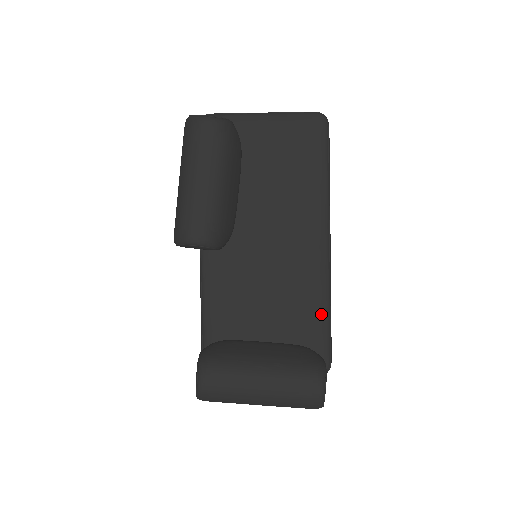
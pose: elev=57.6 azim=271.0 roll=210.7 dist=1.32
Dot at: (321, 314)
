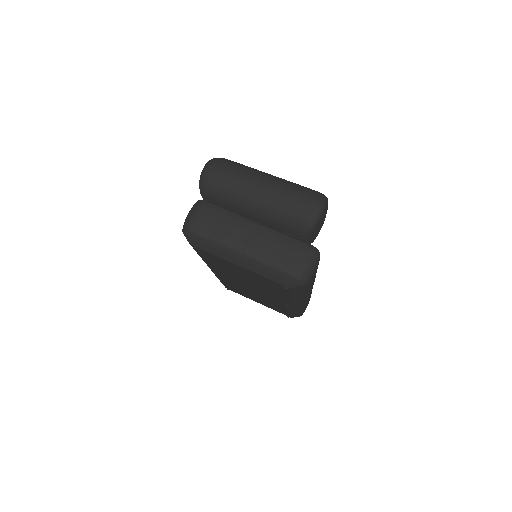
Dot at: occluded
